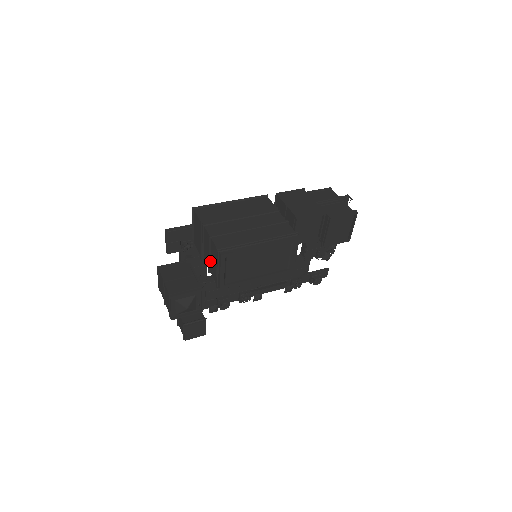
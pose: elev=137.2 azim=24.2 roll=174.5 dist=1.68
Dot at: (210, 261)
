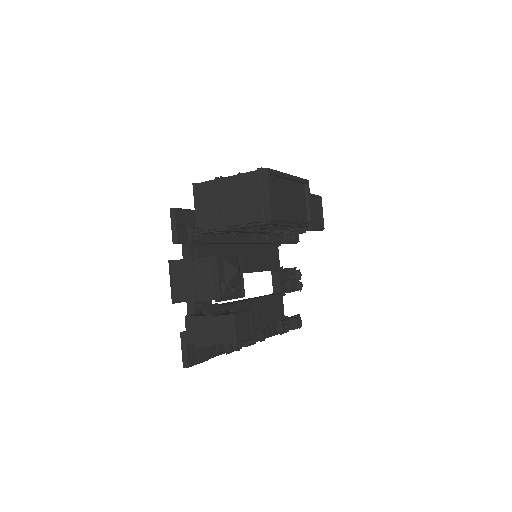
Dot at: (244, 207)
